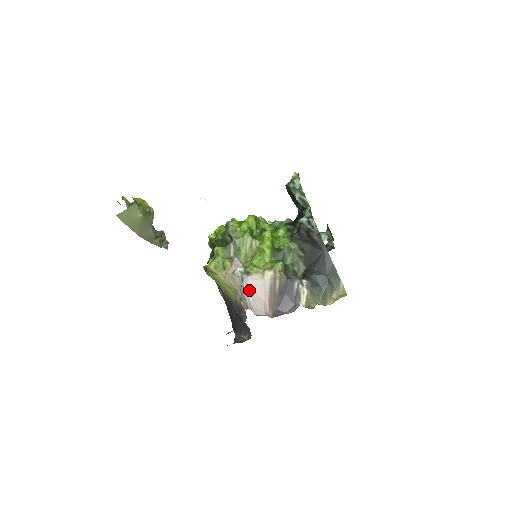
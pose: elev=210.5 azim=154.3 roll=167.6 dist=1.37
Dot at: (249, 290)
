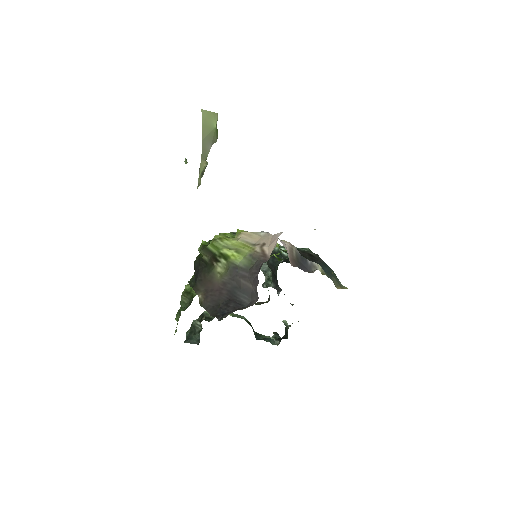
Dot at: occluded
